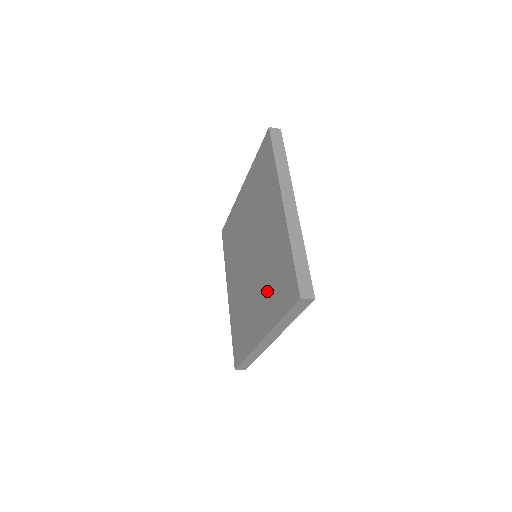
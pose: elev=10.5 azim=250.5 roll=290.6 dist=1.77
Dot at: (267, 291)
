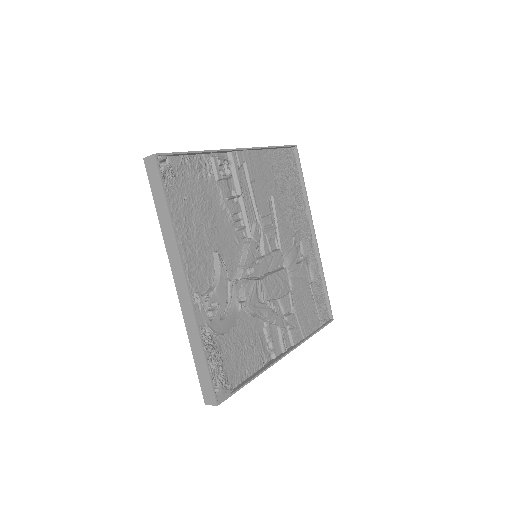
Dot at: occluded
